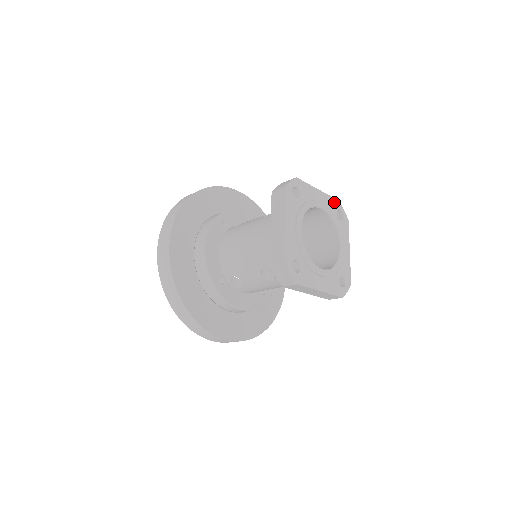
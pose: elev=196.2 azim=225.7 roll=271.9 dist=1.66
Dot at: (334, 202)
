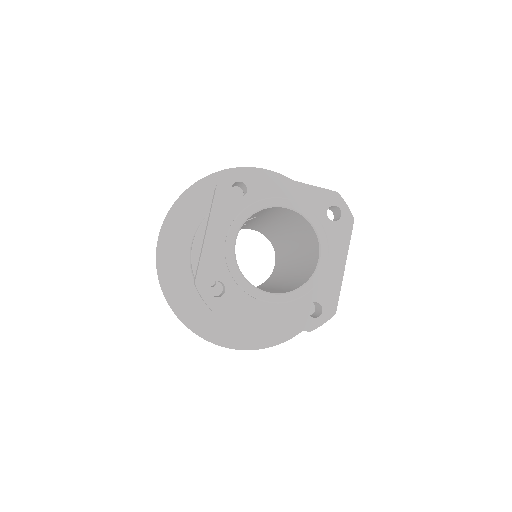
Dot at: (325, 195)
